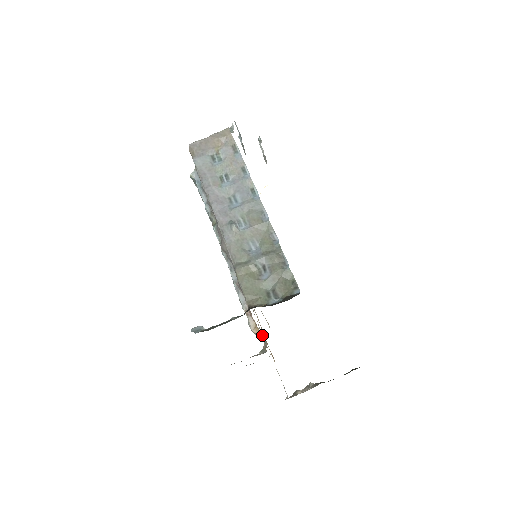
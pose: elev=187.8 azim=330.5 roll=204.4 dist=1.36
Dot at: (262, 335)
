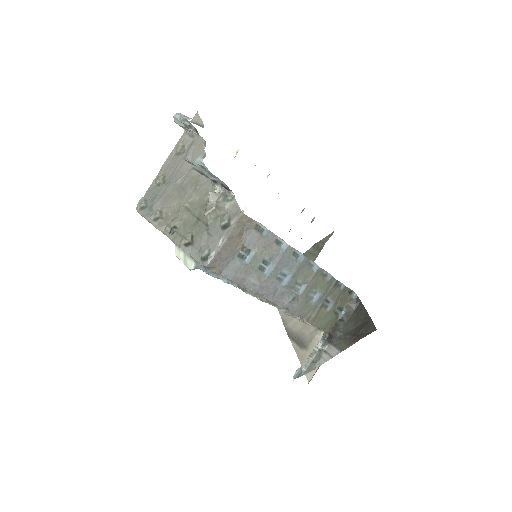
Dot at: occluded
